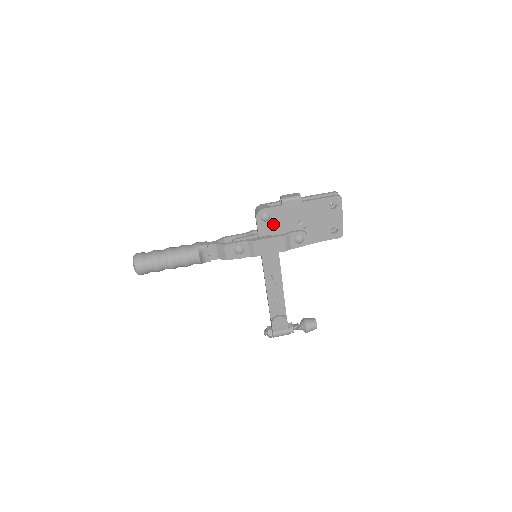
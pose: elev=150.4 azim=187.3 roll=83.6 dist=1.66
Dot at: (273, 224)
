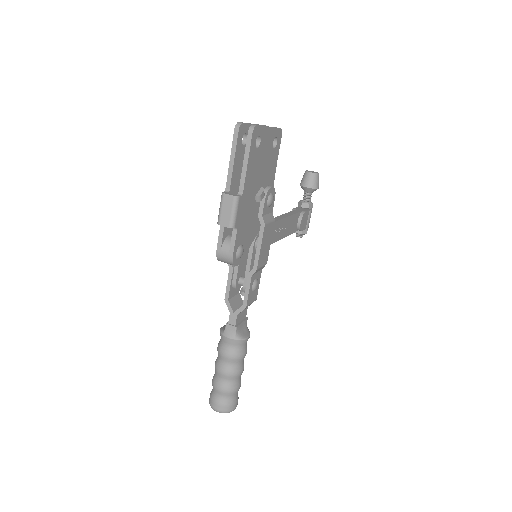
Dot at: (247, 239)
